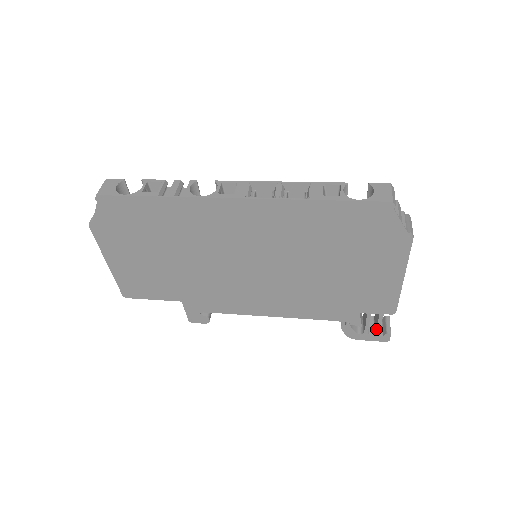
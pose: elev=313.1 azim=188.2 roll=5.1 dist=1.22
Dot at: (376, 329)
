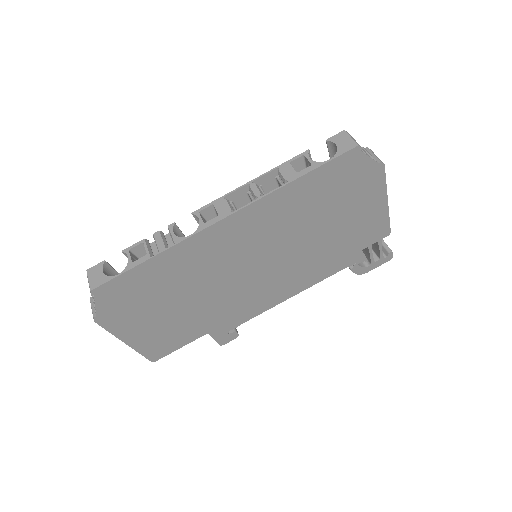
Dot at: (379, 255)
